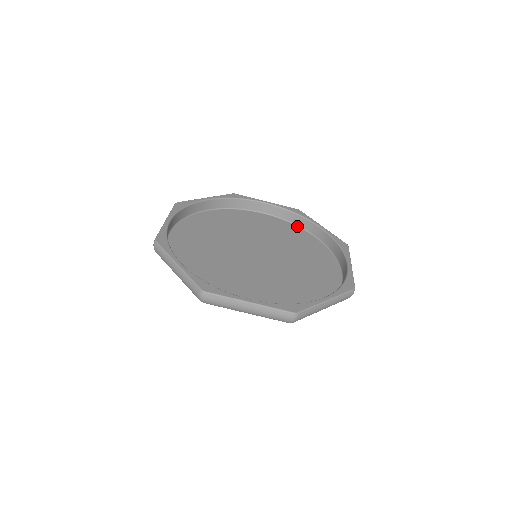
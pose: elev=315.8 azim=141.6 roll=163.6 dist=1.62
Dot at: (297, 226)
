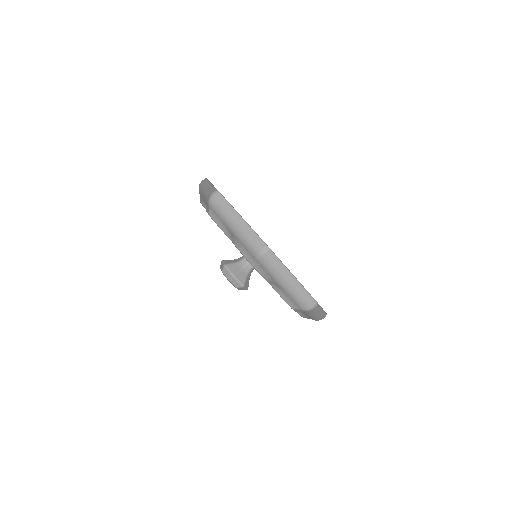
Dot at: occluded
